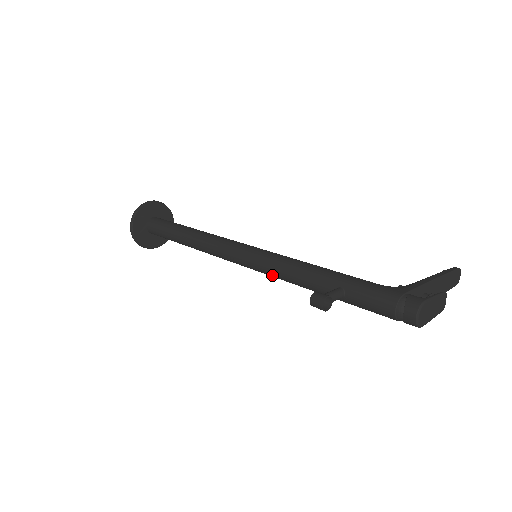
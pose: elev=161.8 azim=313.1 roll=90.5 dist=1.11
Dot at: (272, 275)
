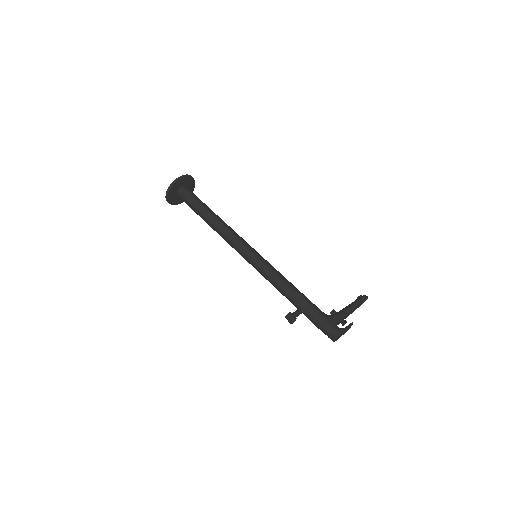
Dot at: (265, 278)
